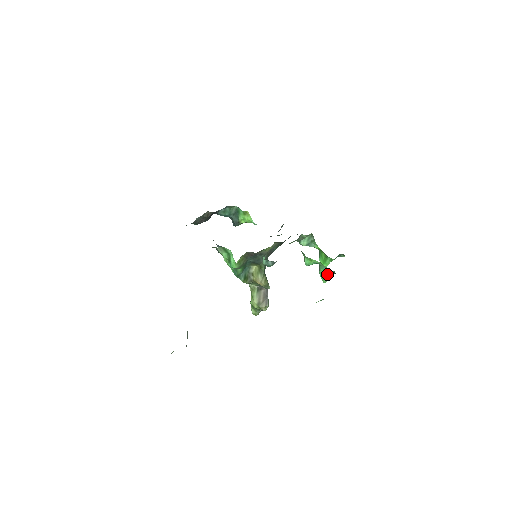
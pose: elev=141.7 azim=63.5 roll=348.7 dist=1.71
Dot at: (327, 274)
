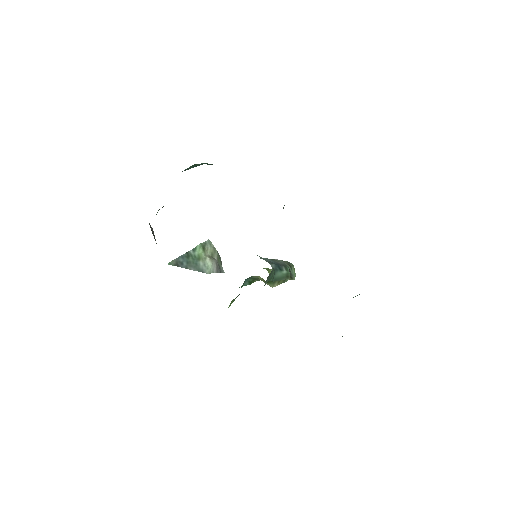
Dot at: occluded
